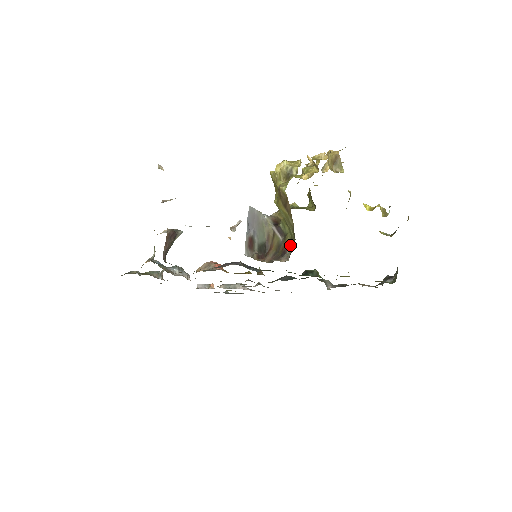
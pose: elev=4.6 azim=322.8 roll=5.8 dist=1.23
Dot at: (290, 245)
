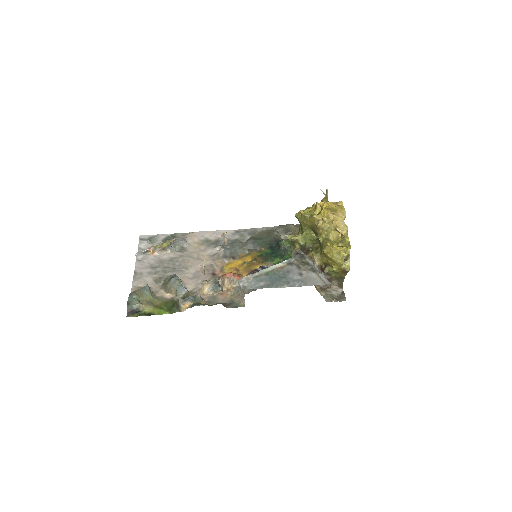
Dot at: (334, 279)
